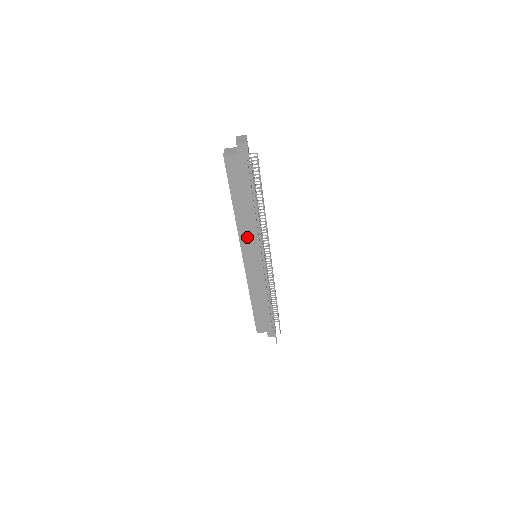
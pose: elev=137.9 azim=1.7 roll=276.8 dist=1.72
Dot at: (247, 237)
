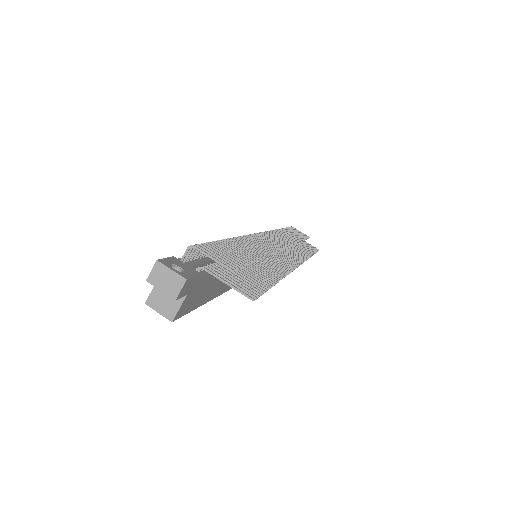
Dot at: occluded
